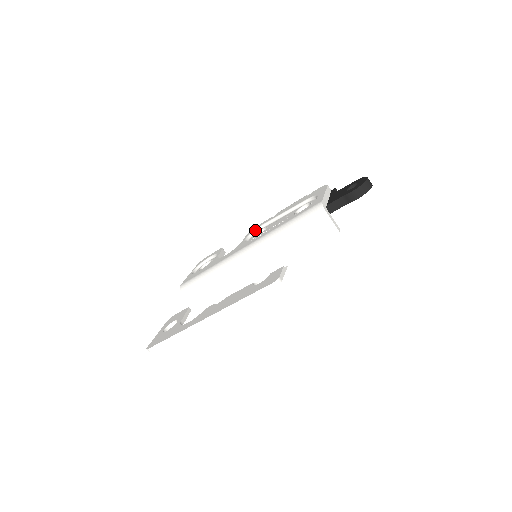
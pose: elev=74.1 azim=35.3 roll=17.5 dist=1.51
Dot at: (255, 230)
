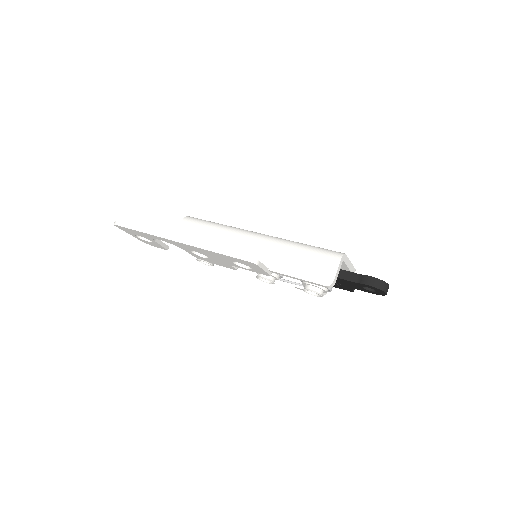
Dot at: occluded
